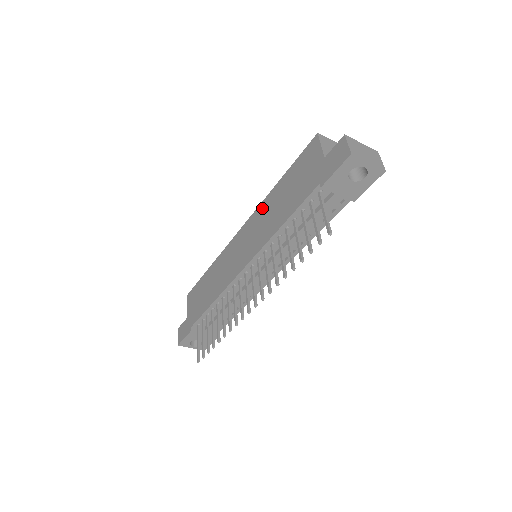
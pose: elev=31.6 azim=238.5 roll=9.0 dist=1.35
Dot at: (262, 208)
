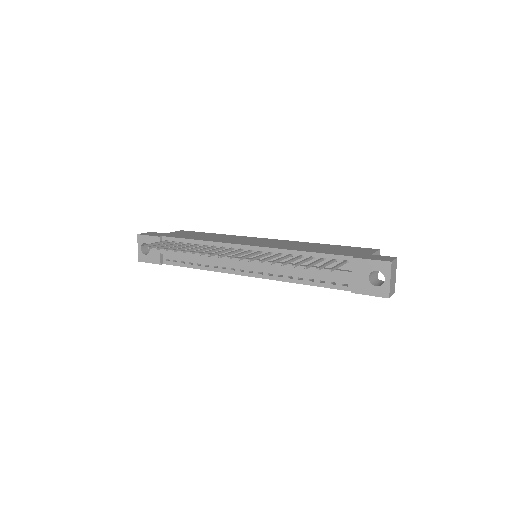
Dot at: (298, 242)
